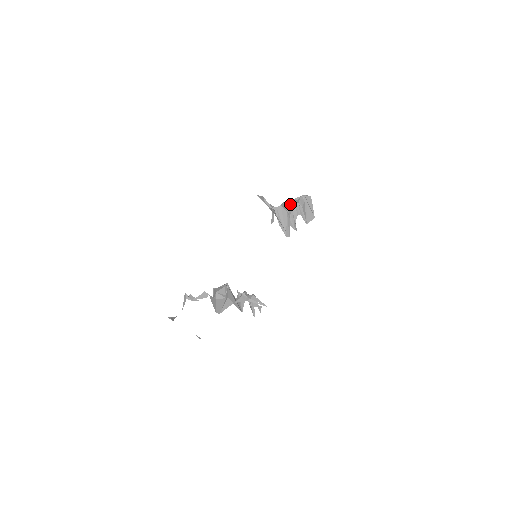
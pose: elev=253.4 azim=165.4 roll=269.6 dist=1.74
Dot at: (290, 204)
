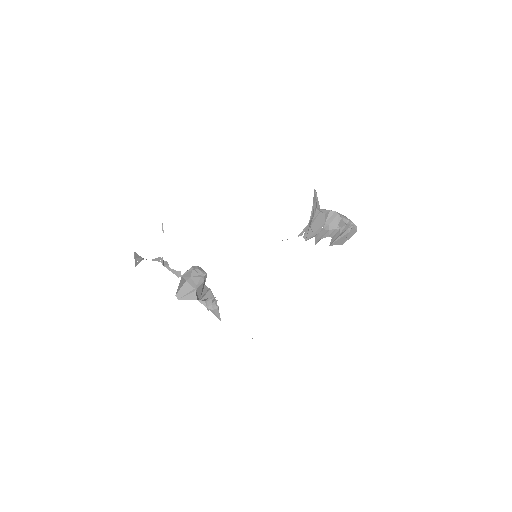
Dot at: (334, 220)
